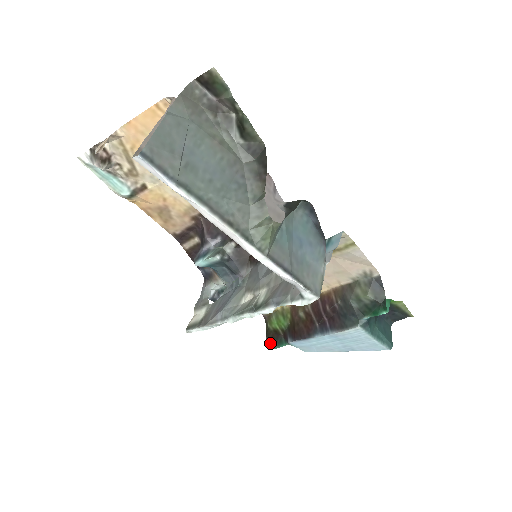
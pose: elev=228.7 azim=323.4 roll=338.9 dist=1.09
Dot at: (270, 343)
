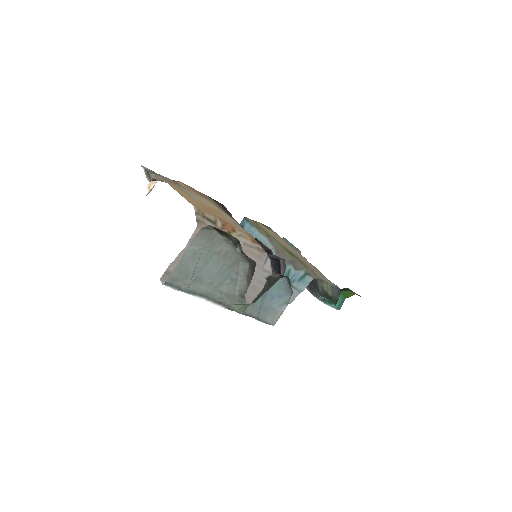
Dot at: occluded
